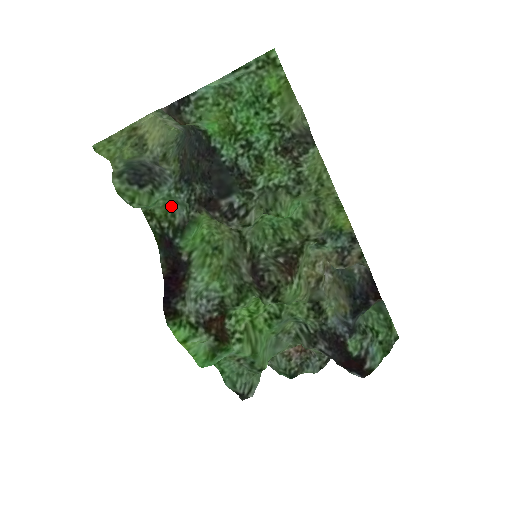
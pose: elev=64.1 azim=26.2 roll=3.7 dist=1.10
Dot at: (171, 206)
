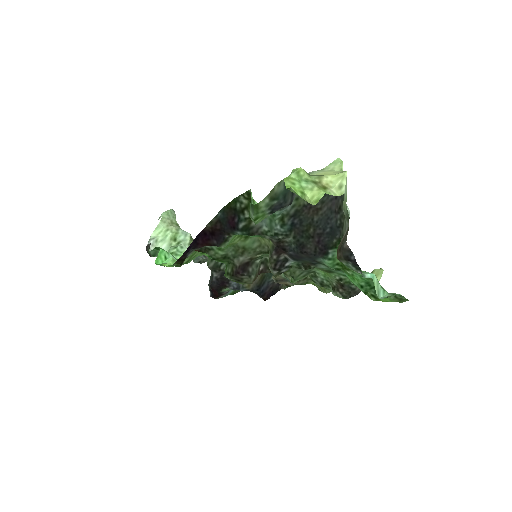
Dot at: occluded
